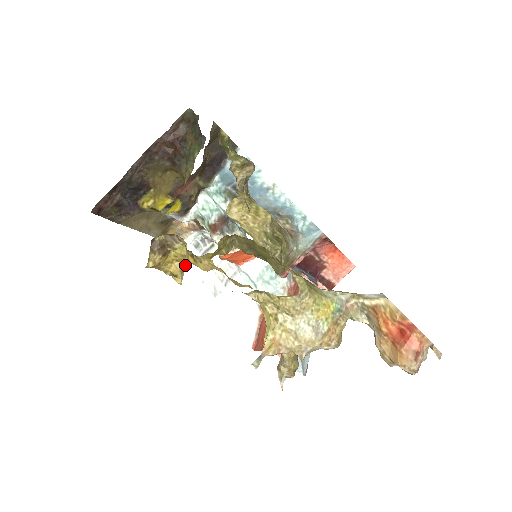
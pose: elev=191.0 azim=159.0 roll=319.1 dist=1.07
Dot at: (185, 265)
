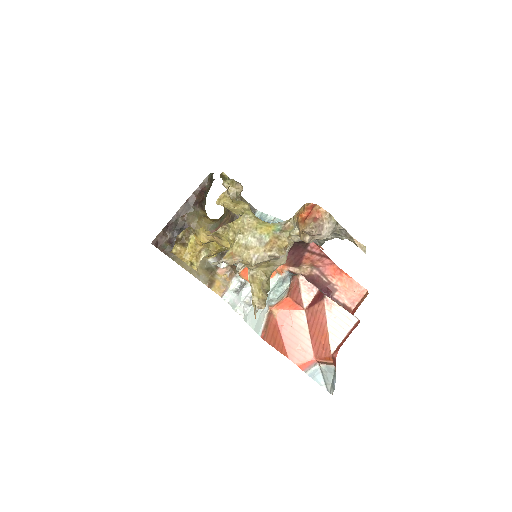
Dot at: (200, 258)
